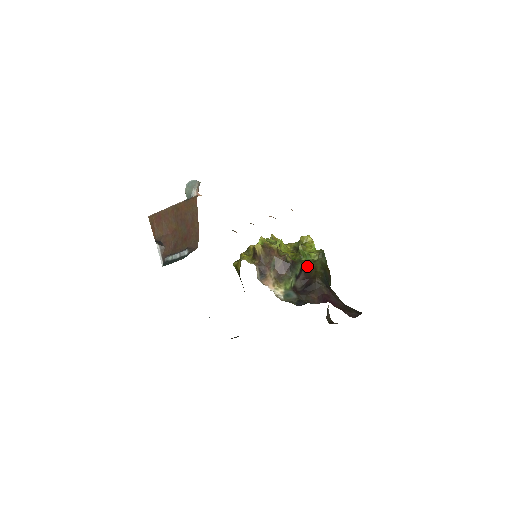
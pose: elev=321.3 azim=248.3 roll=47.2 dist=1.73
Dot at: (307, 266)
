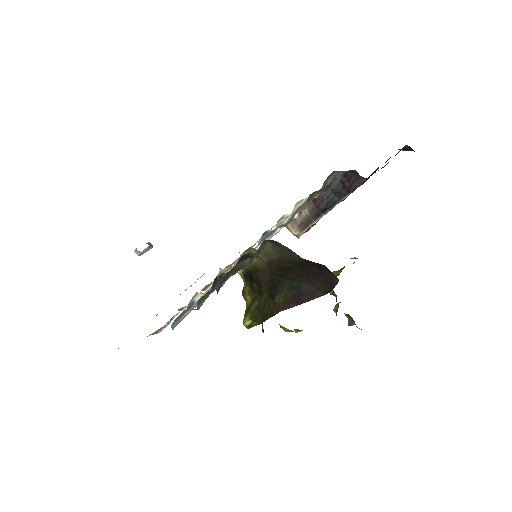
Dot at: occluded
